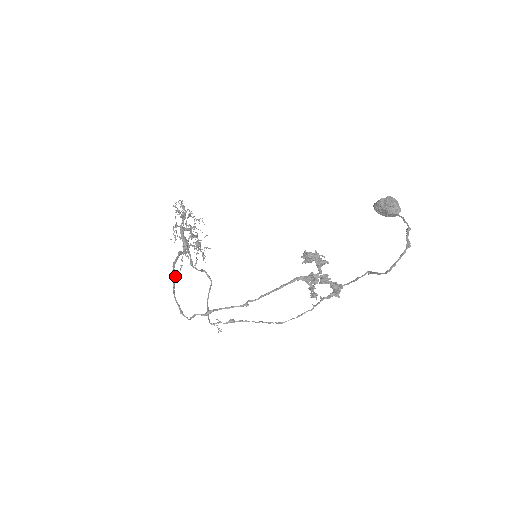
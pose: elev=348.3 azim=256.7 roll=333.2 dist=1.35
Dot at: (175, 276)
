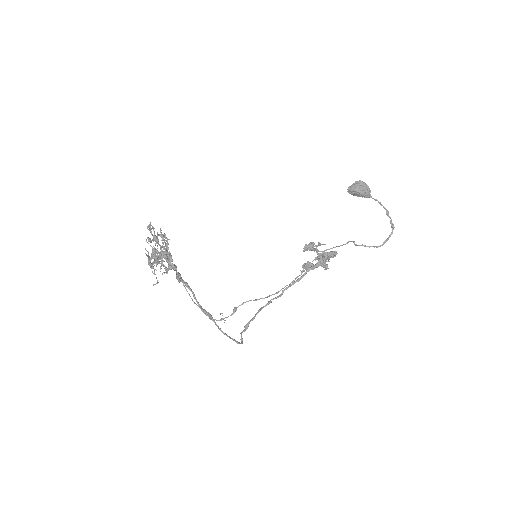
Dot at: (210, 315)
